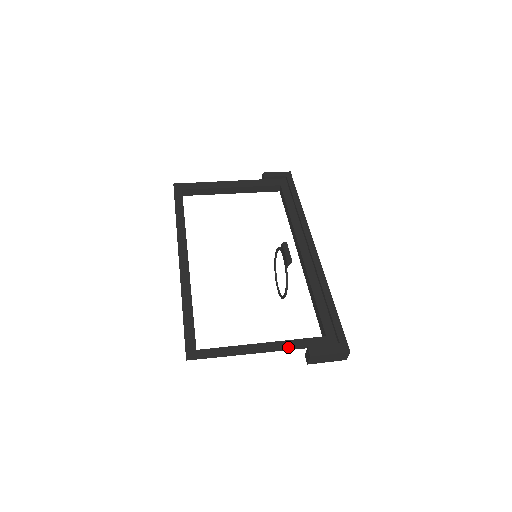
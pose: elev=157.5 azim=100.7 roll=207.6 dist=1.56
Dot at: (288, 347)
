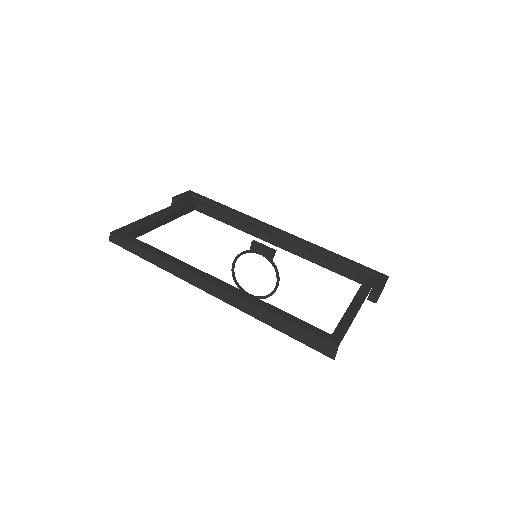
Dot at: (364, 296)
